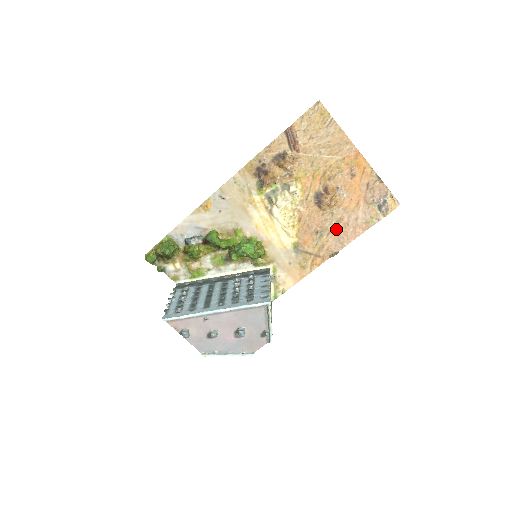
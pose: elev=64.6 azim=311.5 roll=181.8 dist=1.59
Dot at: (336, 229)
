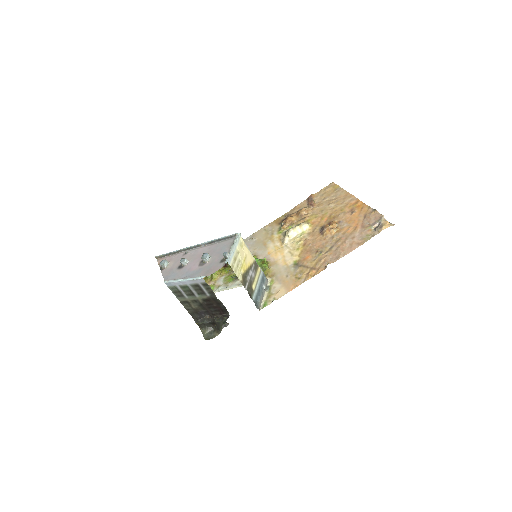
Dot at: (334, 247)
